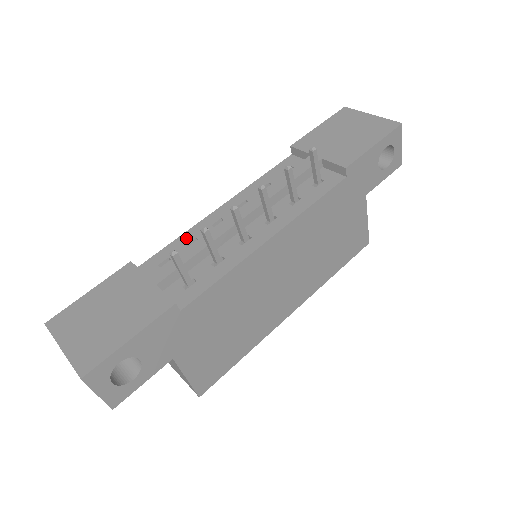
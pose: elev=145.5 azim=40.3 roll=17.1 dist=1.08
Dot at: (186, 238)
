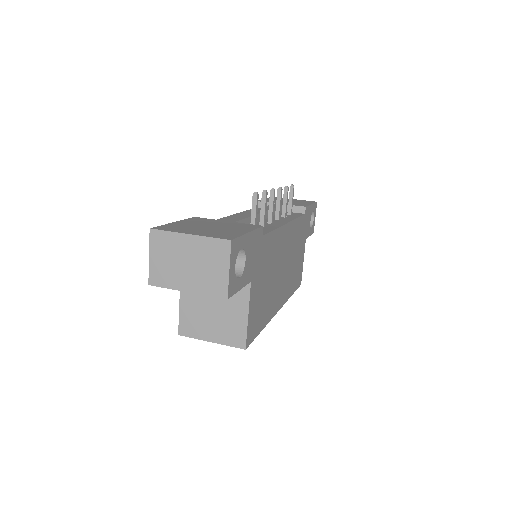
Dot at: occluded
